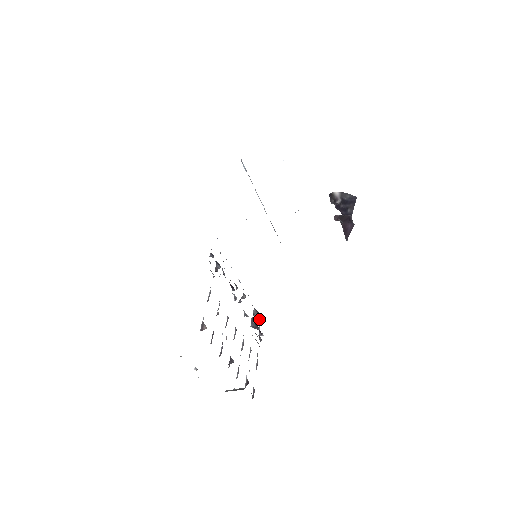
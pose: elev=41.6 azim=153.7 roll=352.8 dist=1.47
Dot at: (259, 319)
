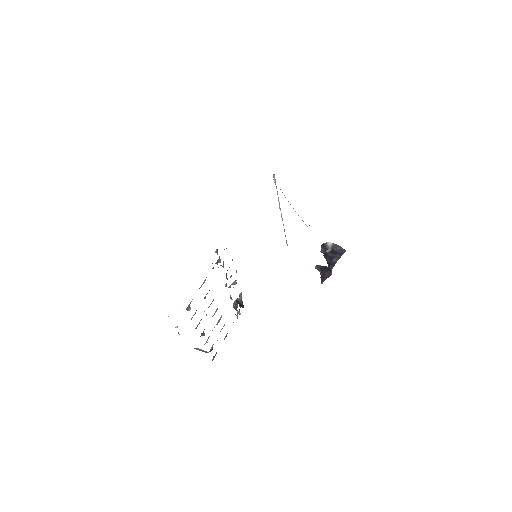
Dot at: (241, 303)
